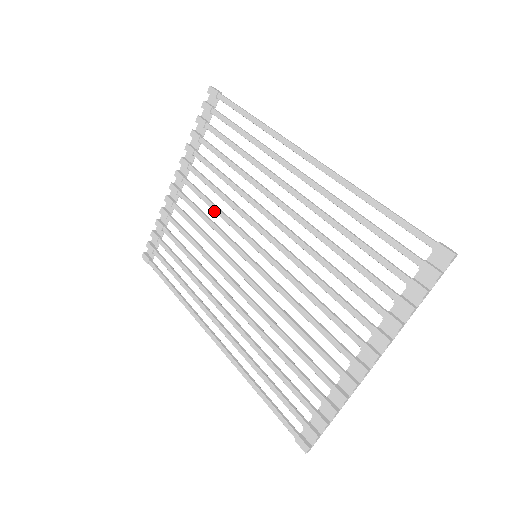
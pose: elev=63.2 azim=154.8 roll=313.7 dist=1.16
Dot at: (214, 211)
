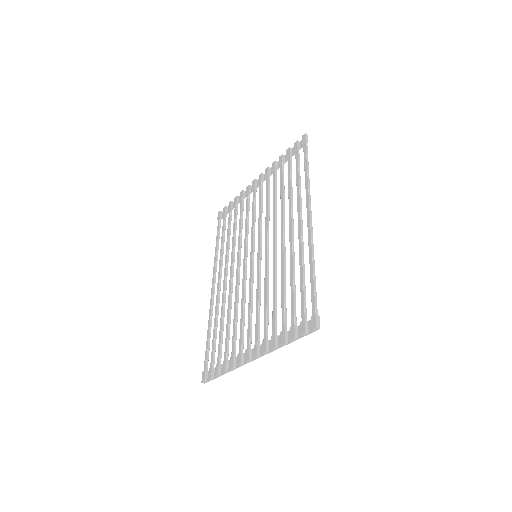
Dot at: (259, 213)
